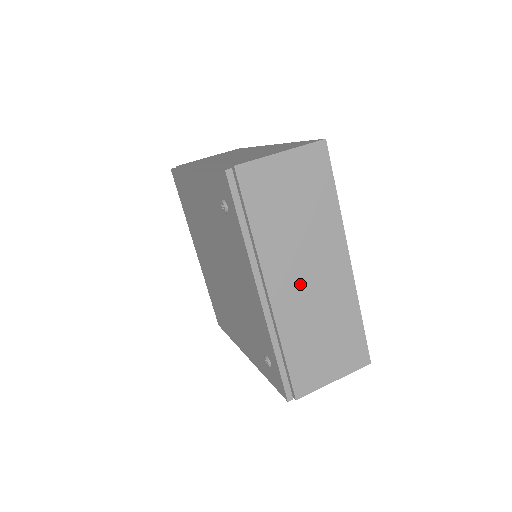
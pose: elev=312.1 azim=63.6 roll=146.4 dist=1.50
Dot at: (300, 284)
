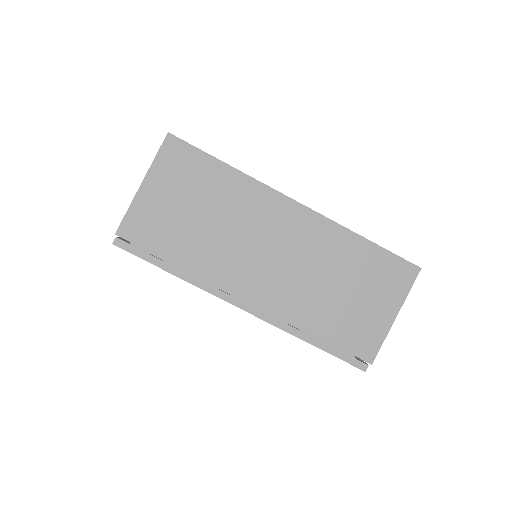
Dot at: (270, 267)
